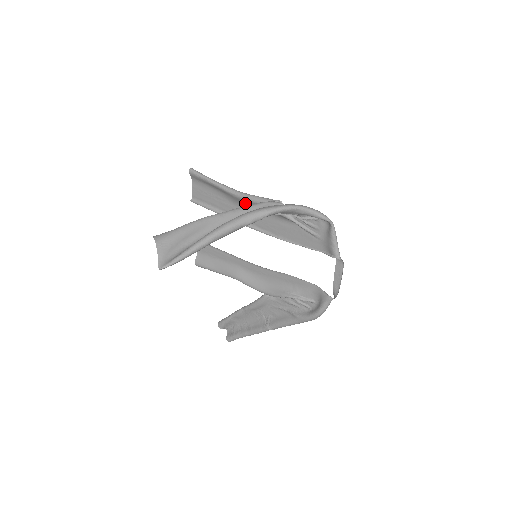
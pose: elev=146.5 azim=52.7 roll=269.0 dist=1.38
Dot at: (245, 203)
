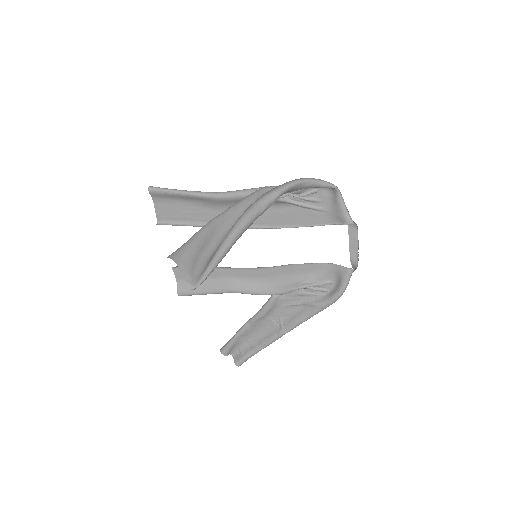
Dot at: (228, 203)
